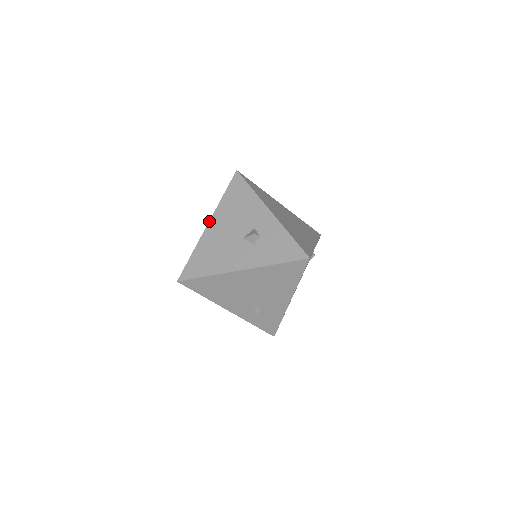
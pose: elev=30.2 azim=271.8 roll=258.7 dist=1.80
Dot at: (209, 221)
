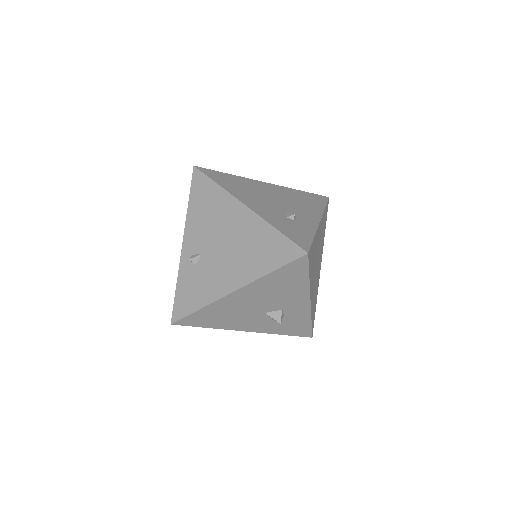
Dot at: (237, 291)
